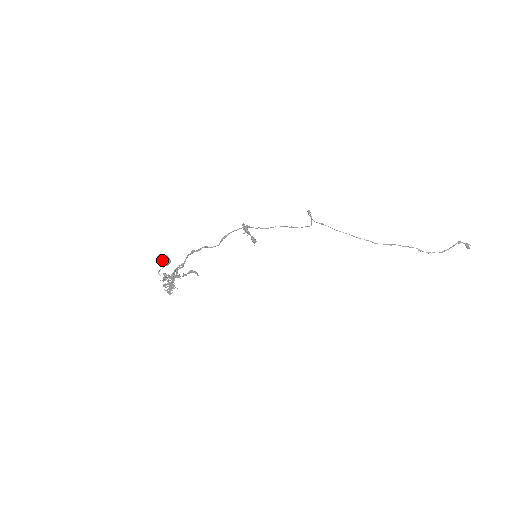
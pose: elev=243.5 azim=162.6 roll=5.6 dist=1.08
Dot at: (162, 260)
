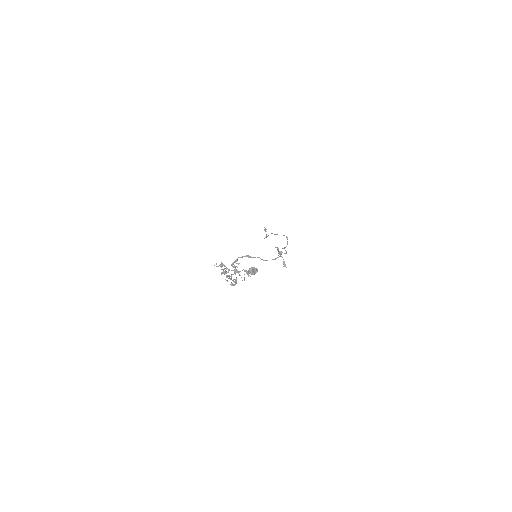
Dot at: occluded
